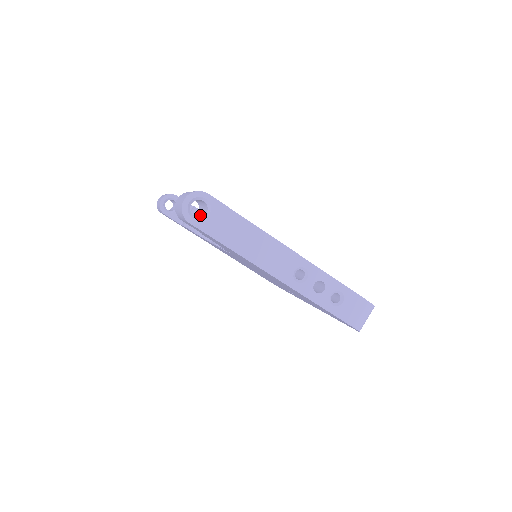
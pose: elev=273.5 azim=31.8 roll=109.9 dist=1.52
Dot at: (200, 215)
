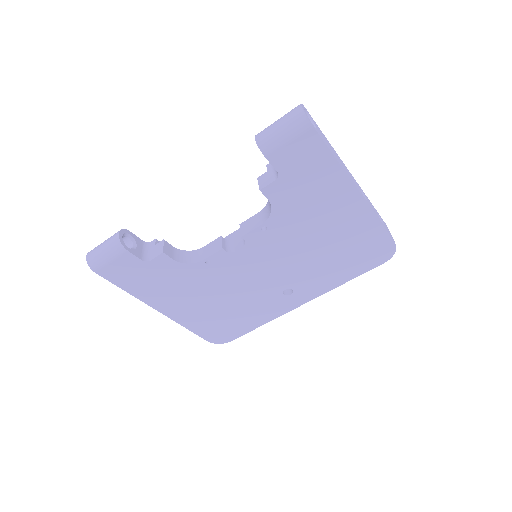
Dot at: occluded
